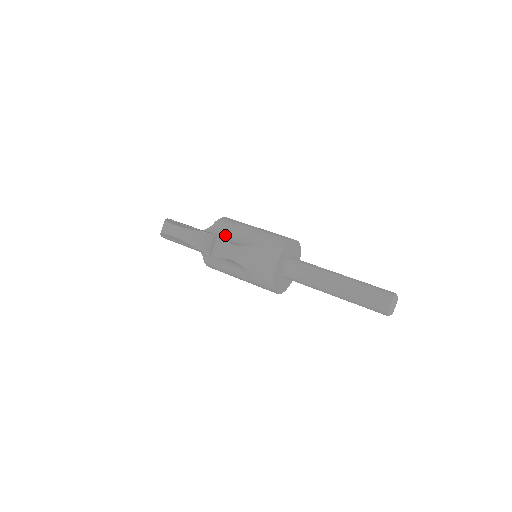
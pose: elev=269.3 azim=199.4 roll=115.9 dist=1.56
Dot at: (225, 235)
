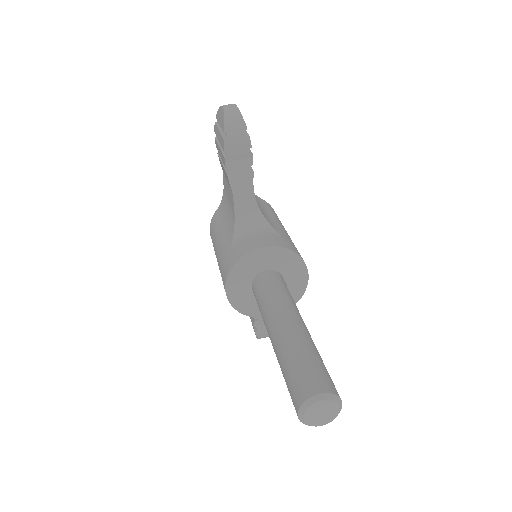
Dot at: occluded
